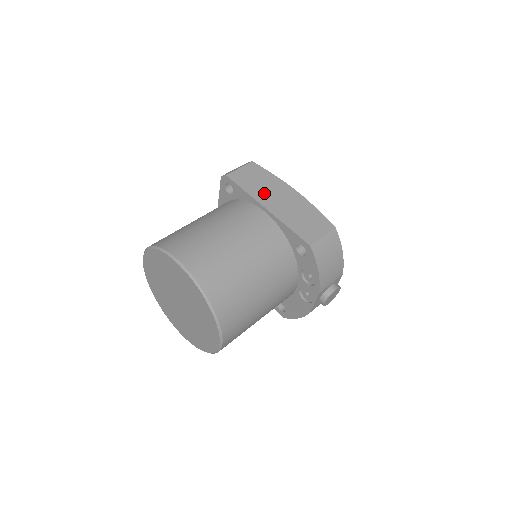
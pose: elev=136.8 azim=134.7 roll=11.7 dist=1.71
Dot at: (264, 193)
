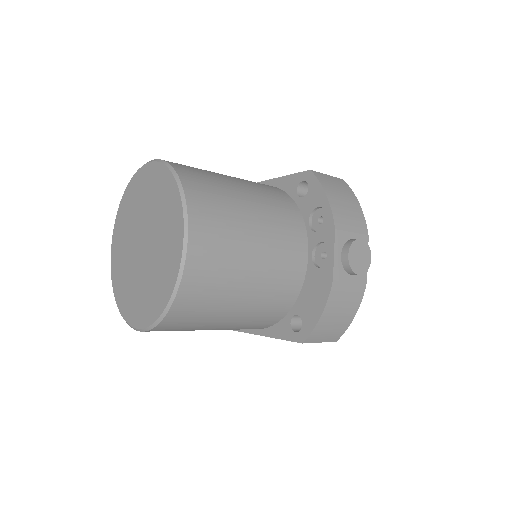
Dot at: occluded
